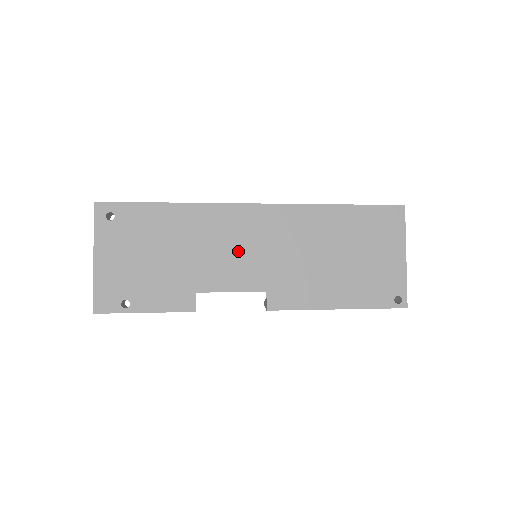
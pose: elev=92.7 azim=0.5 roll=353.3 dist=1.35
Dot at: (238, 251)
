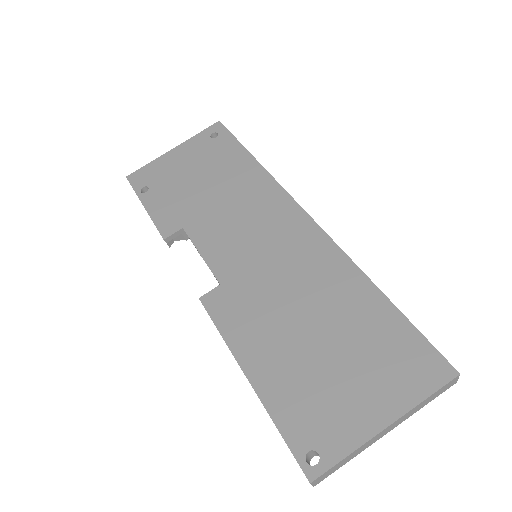
Dot at: (247, 233)
